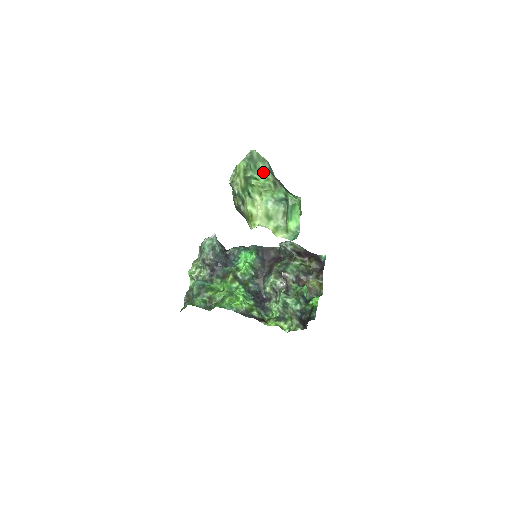
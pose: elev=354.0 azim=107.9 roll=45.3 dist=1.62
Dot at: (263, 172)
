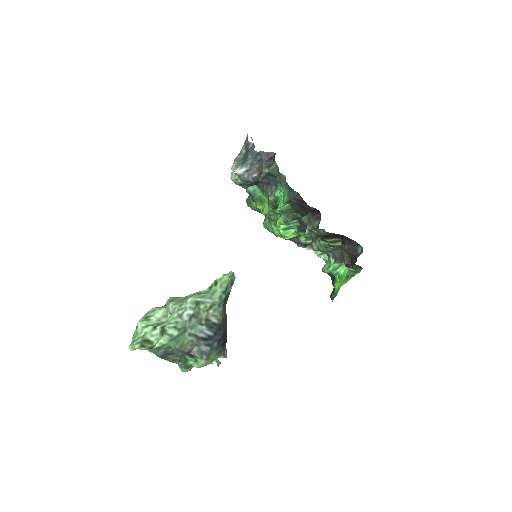
Dot at: occluded
